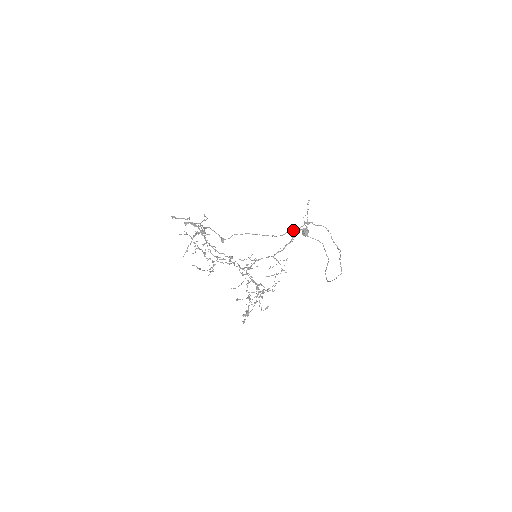
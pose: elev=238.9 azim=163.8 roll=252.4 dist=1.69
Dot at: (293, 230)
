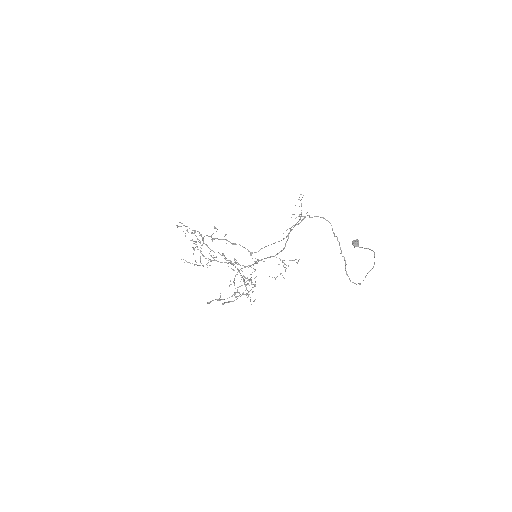
Dot at: occluded
